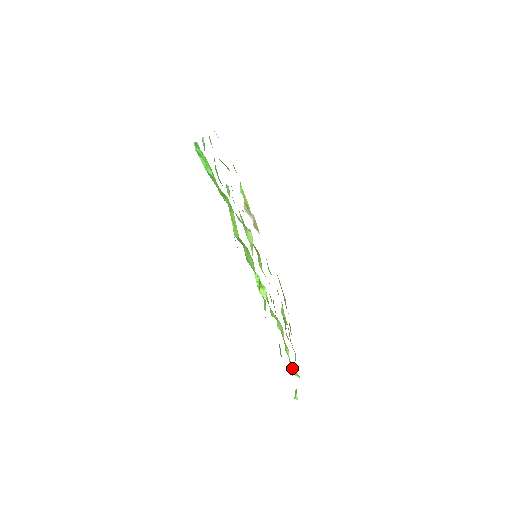
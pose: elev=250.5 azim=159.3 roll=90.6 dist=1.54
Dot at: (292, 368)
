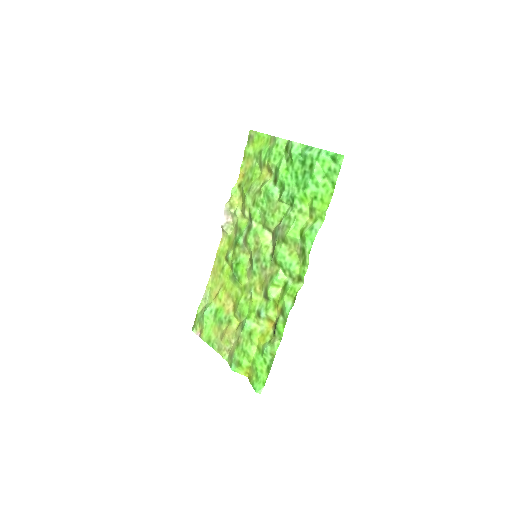
Dot at: (247, 365)
